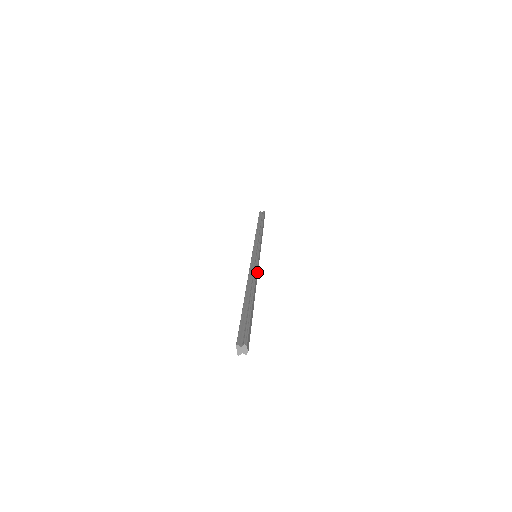
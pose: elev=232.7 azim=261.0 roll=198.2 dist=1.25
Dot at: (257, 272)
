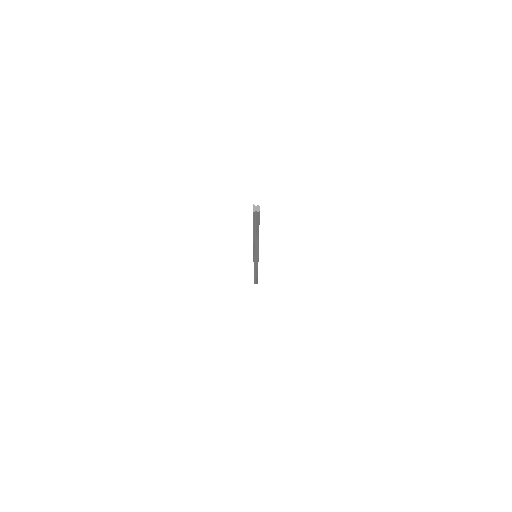
Dot at: occluded
